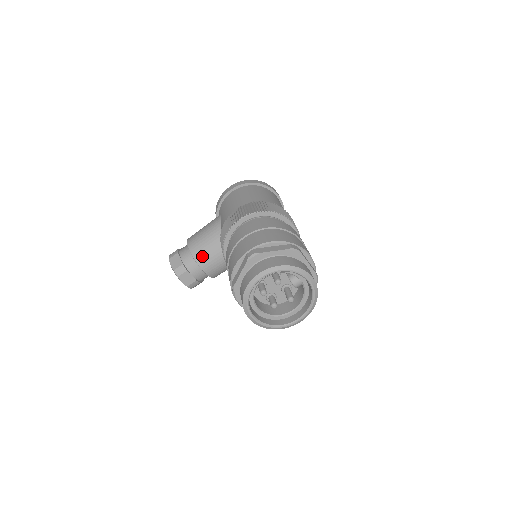
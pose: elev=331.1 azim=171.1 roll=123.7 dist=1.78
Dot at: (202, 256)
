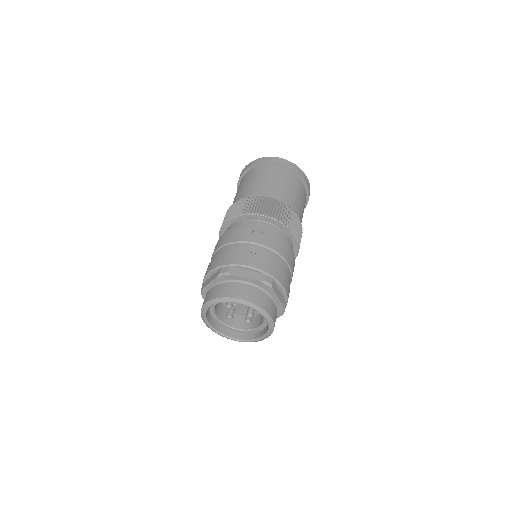
Dot at: occluded
